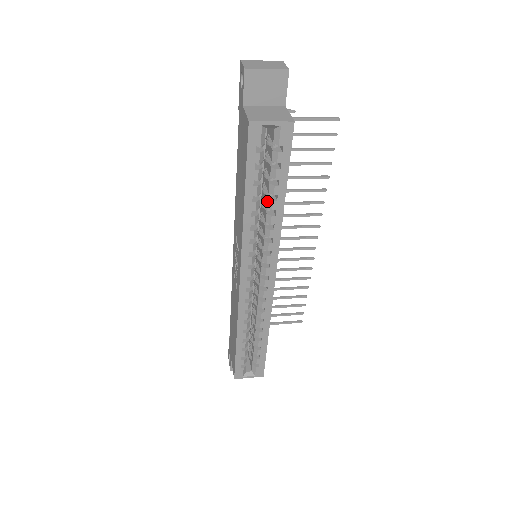
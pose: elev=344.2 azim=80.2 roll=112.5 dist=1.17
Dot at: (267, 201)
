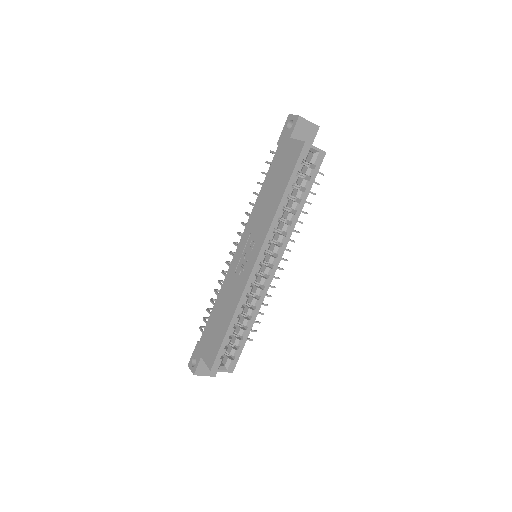
Dot at: (292, 203)
